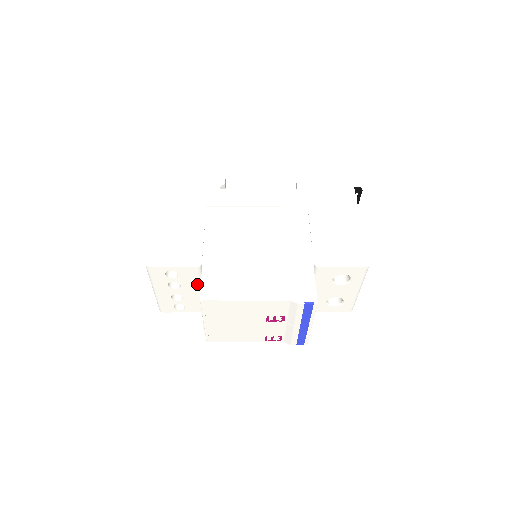
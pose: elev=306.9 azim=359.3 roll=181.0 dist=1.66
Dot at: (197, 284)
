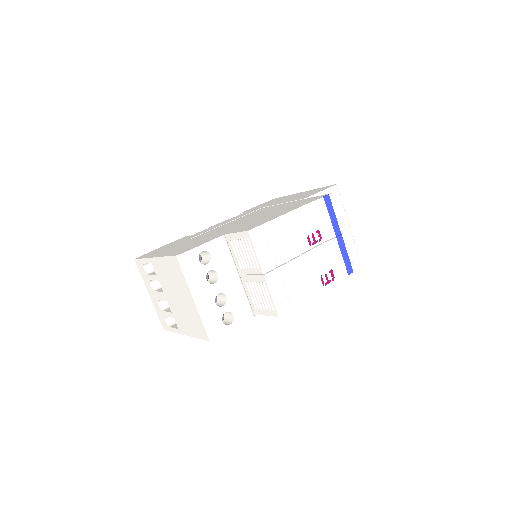
Dot at: (231, 265)
